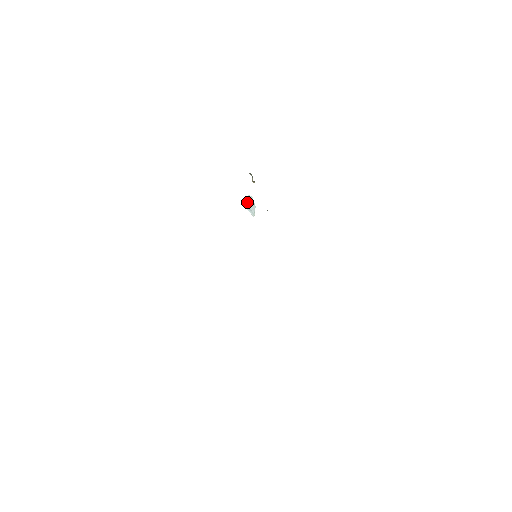
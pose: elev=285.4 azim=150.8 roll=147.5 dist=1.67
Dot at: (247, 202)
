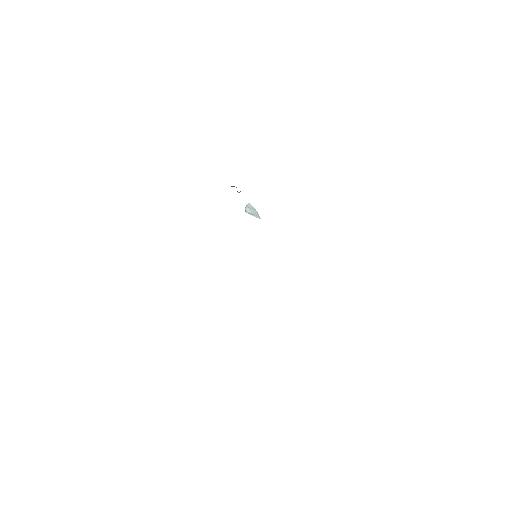
Dot at: (248, 210)
